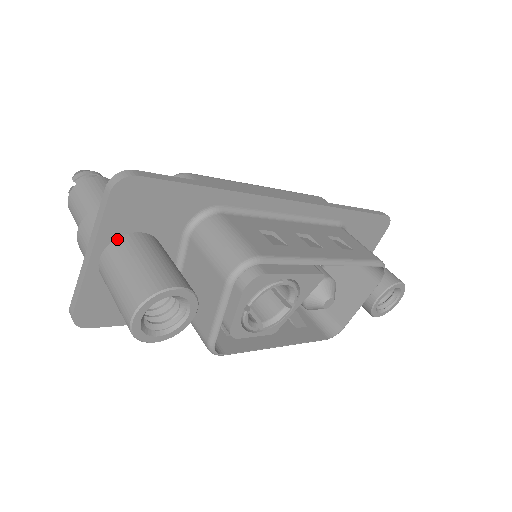
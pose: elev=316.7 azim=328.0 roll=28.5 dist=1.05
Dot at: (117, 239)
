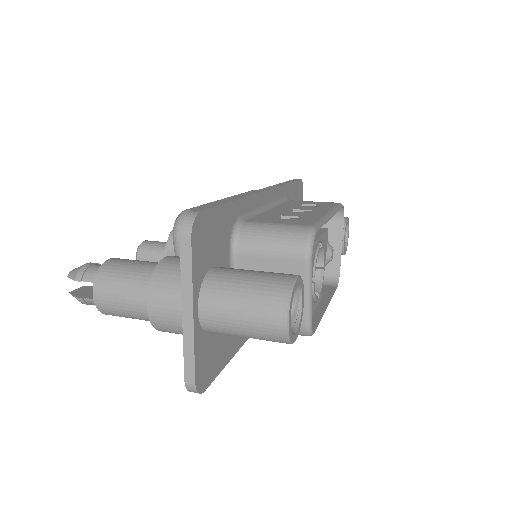
Dot at: (203, 283)
